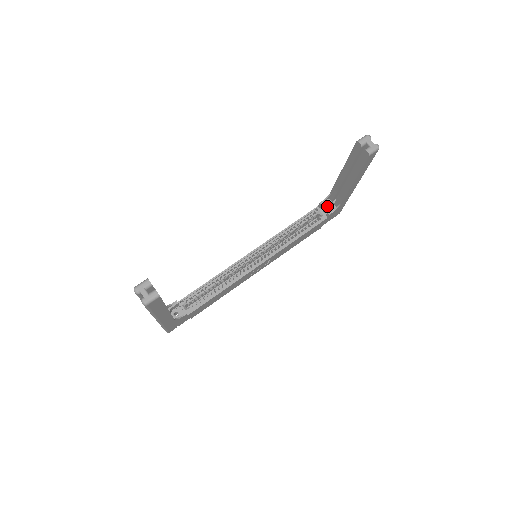
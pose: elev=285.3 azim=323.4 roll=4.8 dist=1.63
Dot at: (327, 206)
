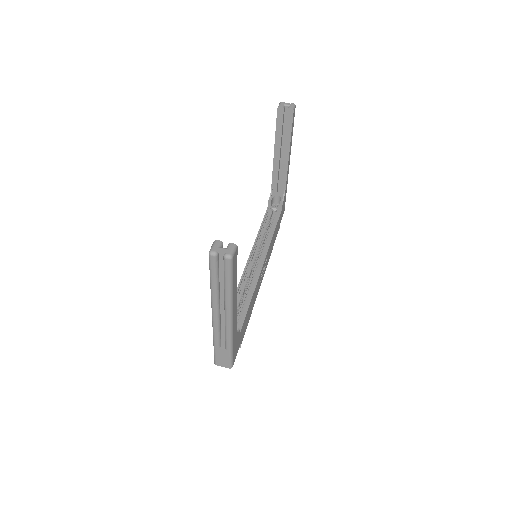
Dot at: (274, 204)
